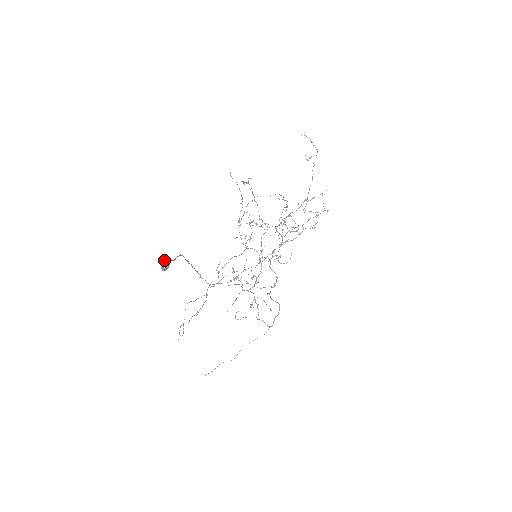
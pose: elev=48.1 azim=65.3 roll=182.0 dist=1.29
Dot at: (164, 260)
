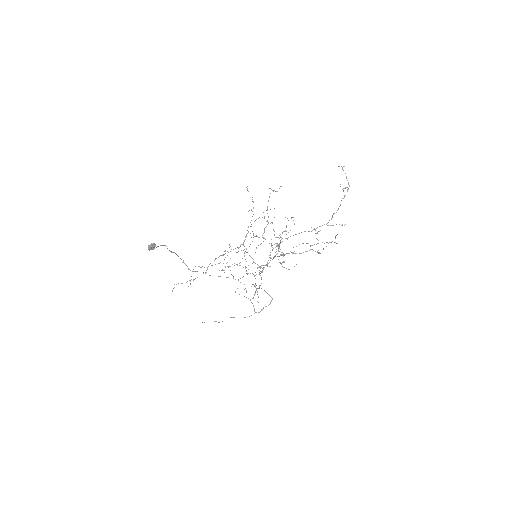
Dot at: occluded
